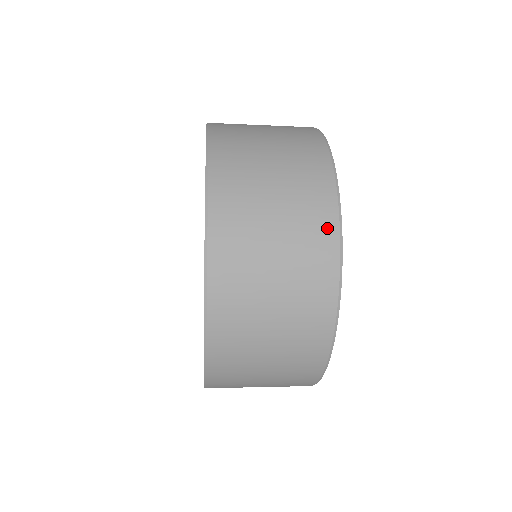
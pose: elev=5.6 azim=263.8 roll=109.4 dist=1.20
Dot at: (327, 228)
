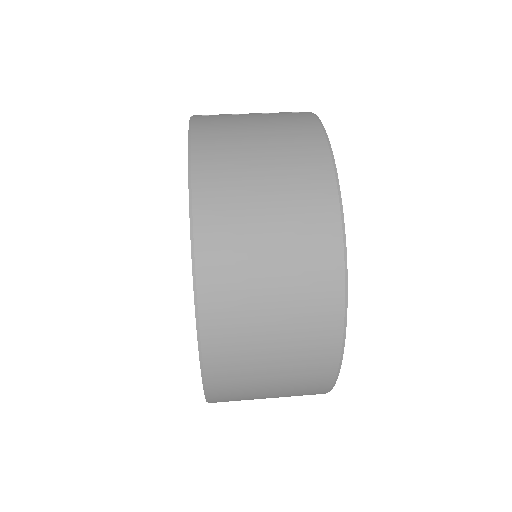
Dot at: (326, 362)
